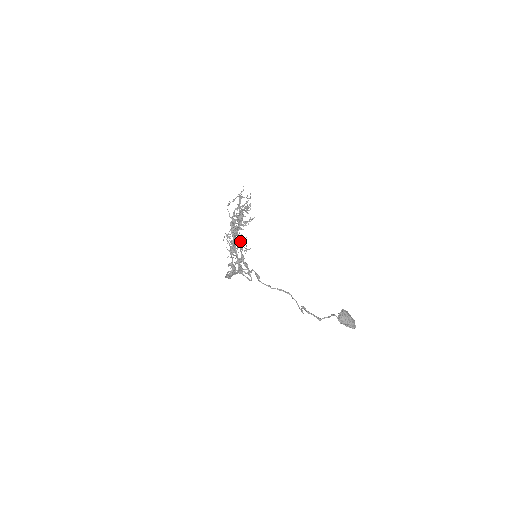
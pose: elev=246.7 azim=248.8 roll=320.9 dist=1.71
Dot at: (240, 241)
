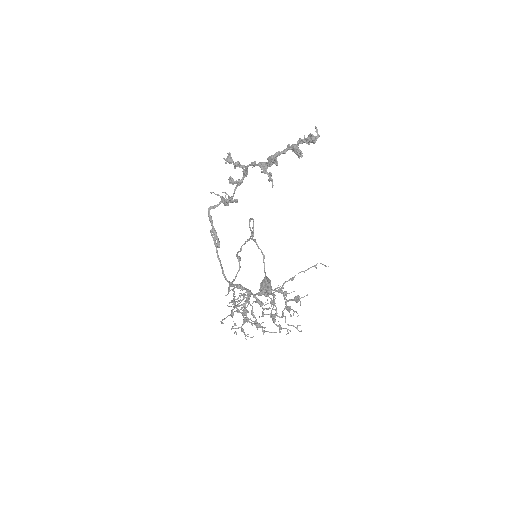
Dot at: (266, 172)
